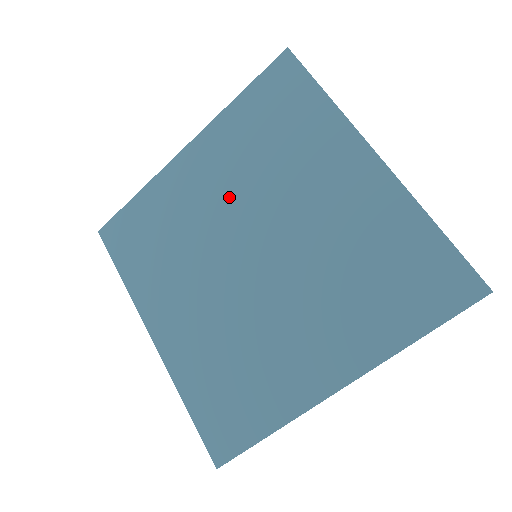
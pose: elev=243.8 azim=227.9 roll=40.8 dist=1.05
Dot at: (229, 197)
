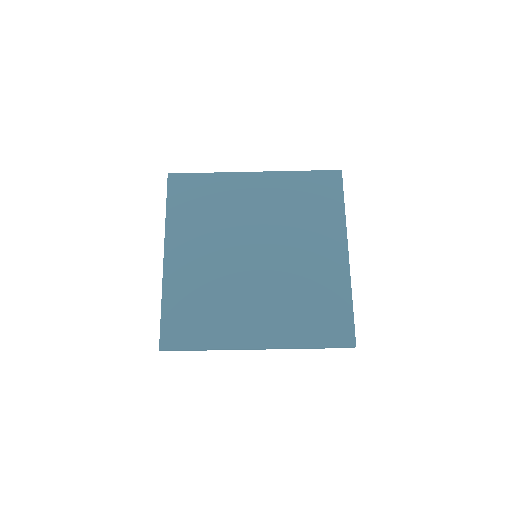
Dot at: (263, 216)
